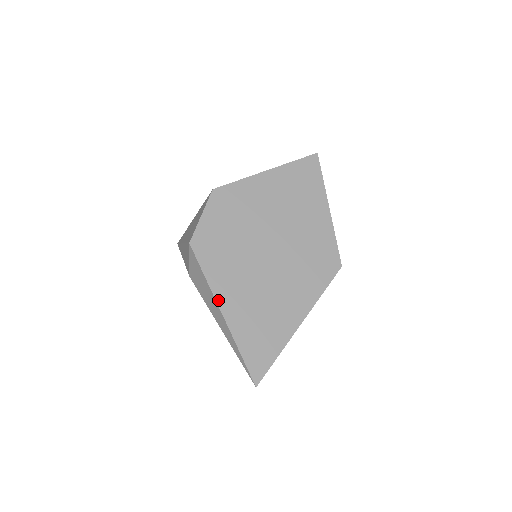
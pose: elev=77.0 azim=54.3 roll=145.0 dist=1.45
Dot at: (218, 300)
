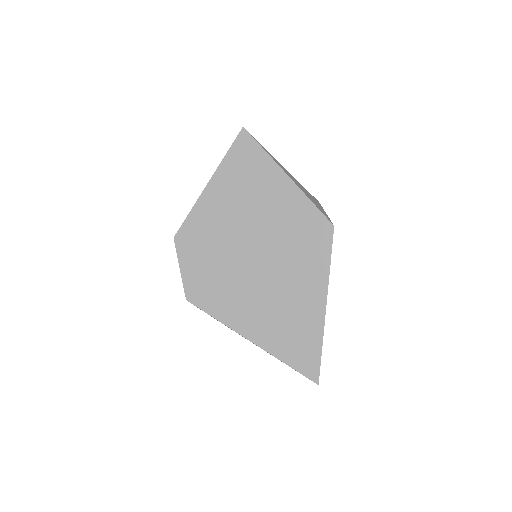
Dot at: (241, 333)
